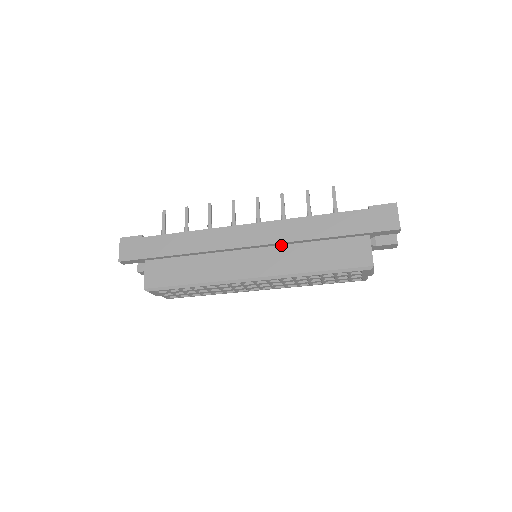
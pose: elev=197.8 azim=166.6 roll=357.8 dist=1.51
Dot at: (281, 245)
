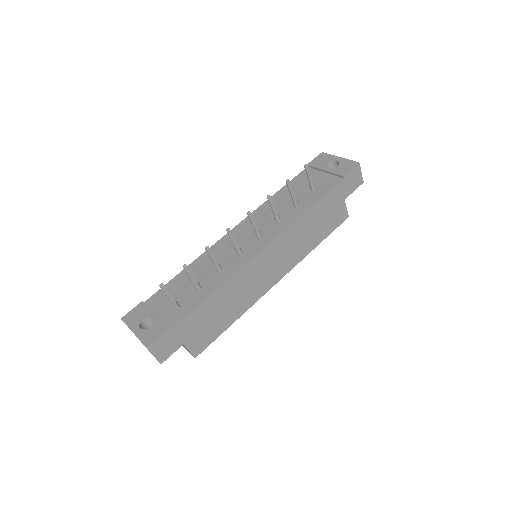
Dot at: occluded
